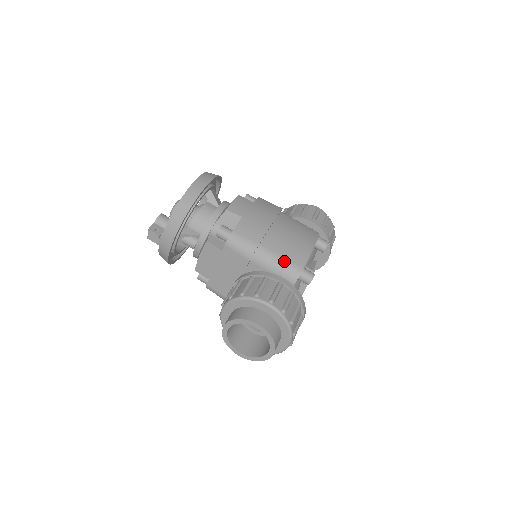
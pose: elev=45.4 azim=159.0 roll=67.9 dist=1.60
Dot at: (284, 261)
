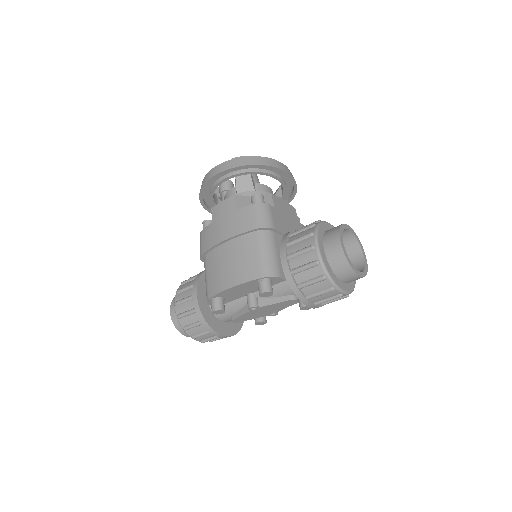
Dot at: (206, 281)
